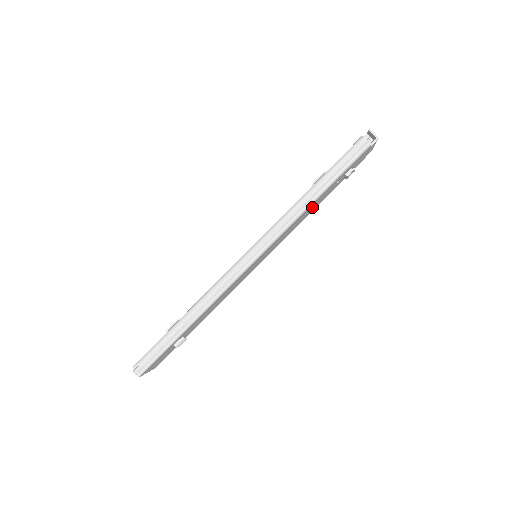
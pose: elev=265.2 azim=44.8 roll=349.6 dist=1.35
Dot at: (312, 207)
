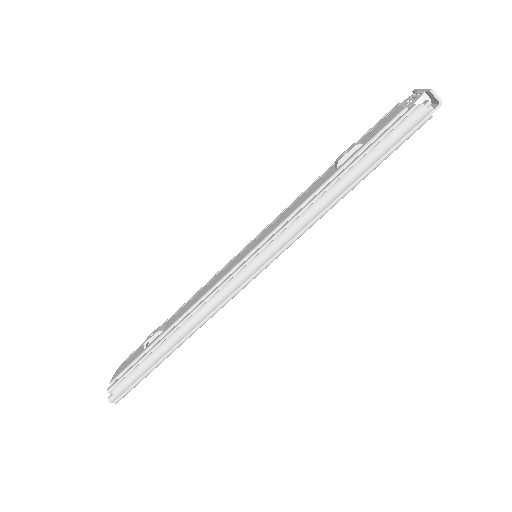
Dot at: occluded
